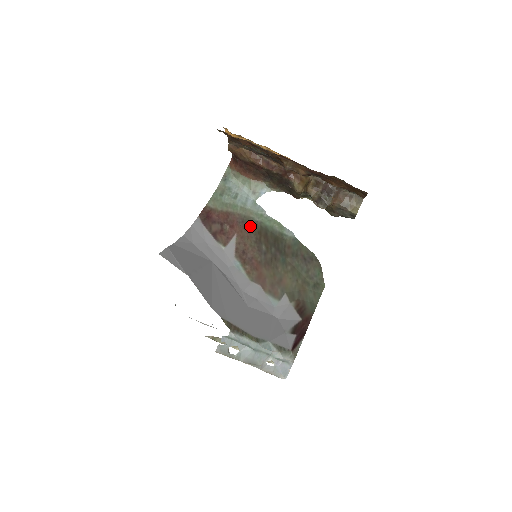
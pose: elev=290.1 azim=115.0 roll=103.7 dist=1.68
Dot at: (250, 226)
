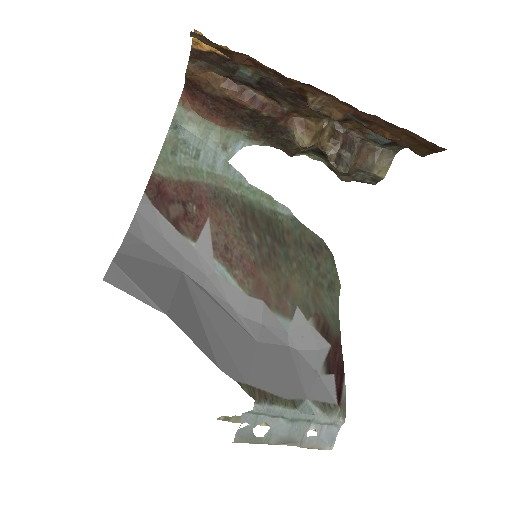
Dot at: (227, 203)
